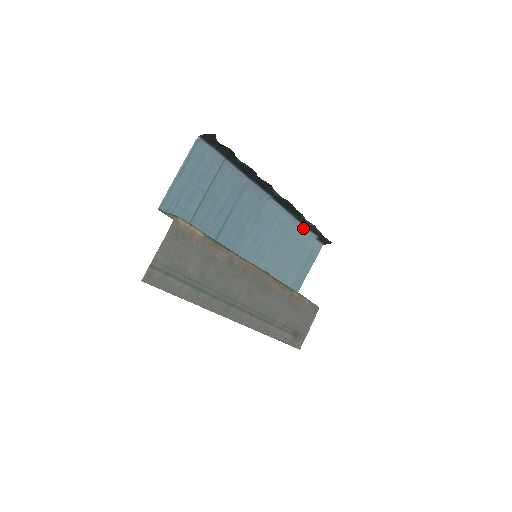
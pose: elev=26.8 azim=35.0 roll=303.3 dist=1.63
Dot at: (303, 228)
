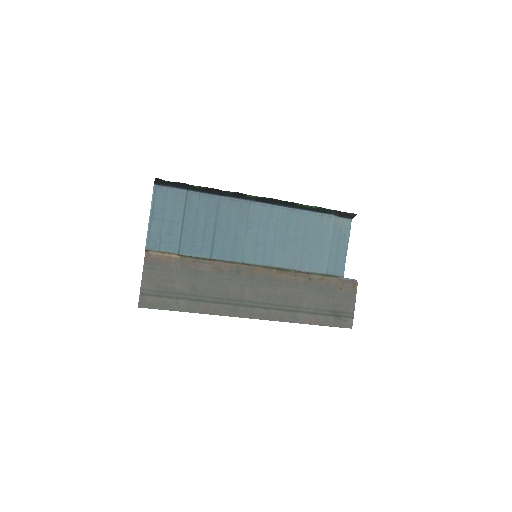
Dot at: (309, 213)
